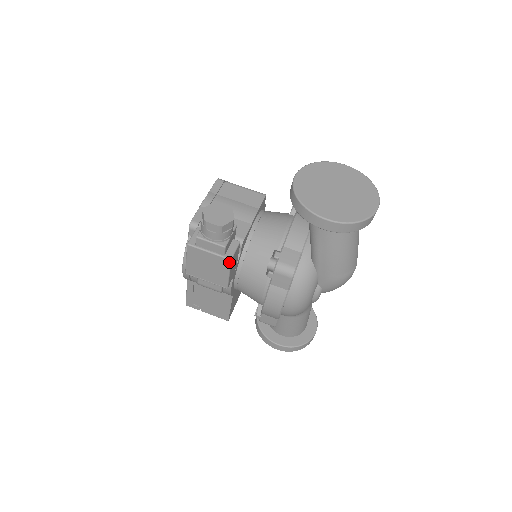
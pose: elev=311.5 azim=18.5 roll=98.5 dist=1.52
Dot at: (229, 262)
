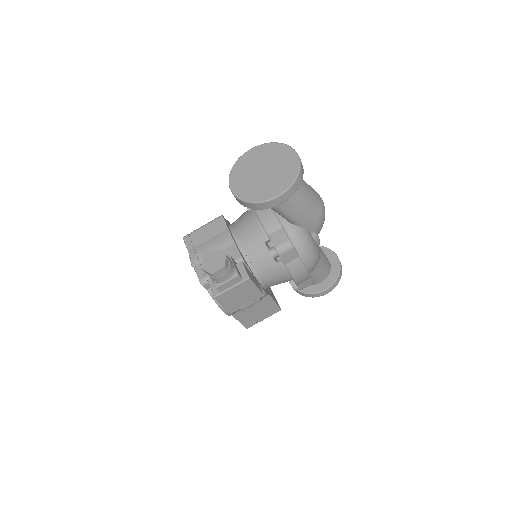
Dot at: (249, 280)
